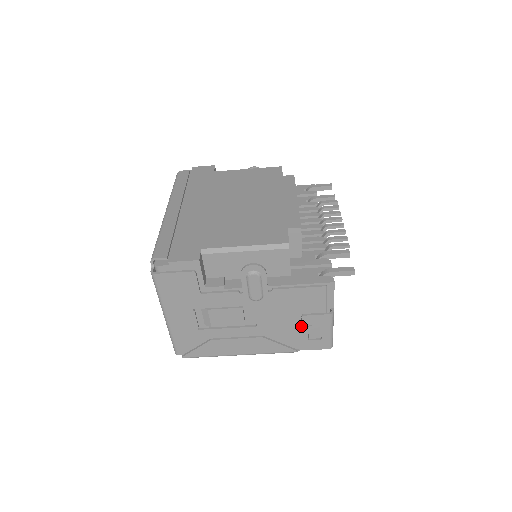
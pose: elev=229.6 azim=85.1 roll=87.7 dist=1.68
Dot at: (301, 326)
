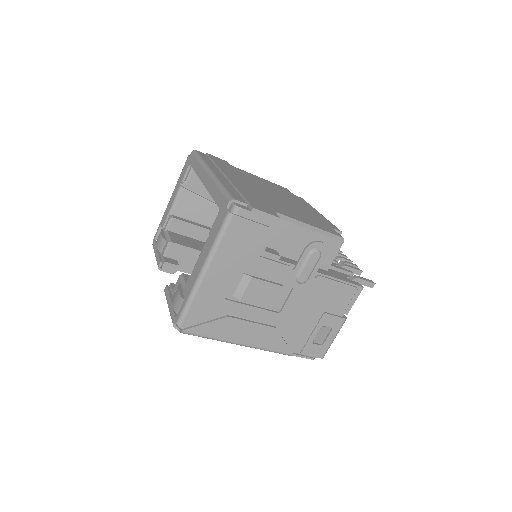
Dot at: (314, 325)
